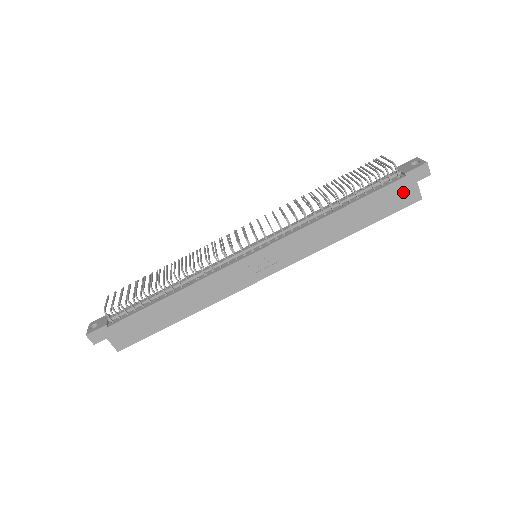
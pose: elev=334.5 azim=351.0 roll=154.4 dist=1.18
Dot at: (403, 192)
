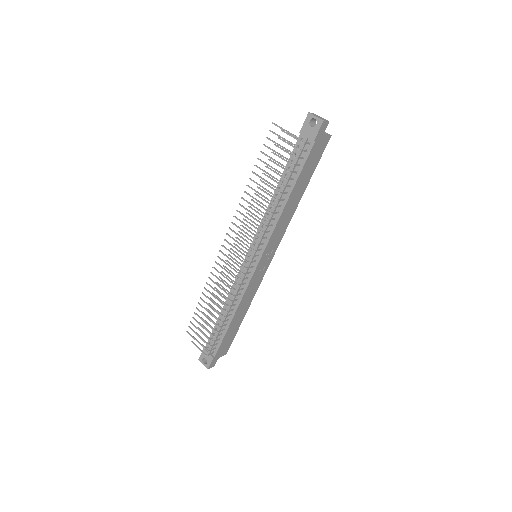
Dot at: (318, 148)
